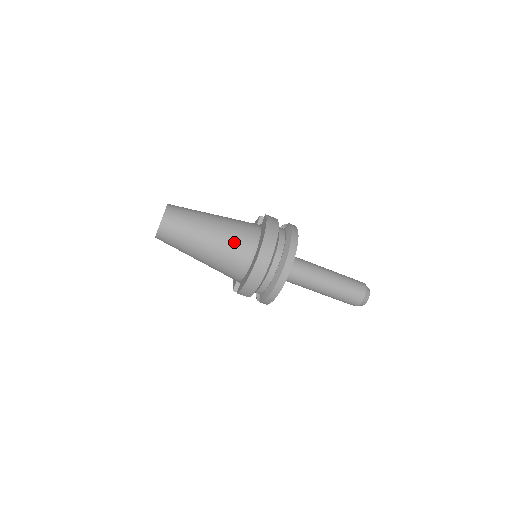
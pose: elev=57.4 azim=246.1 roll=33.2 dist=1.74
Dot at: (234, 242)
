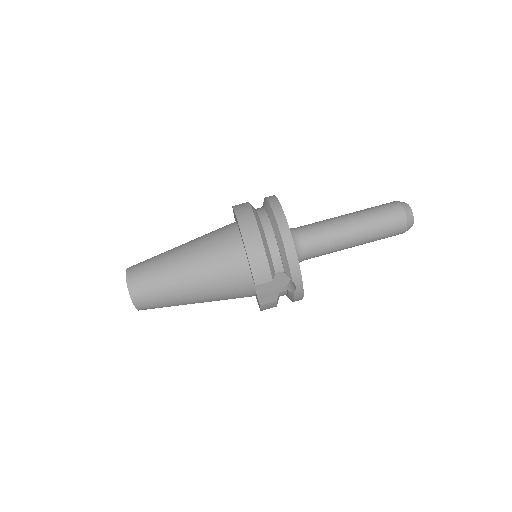
Dot at: (210, 238)
